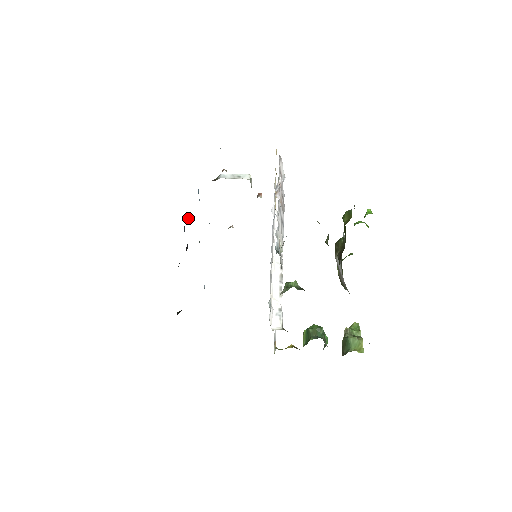
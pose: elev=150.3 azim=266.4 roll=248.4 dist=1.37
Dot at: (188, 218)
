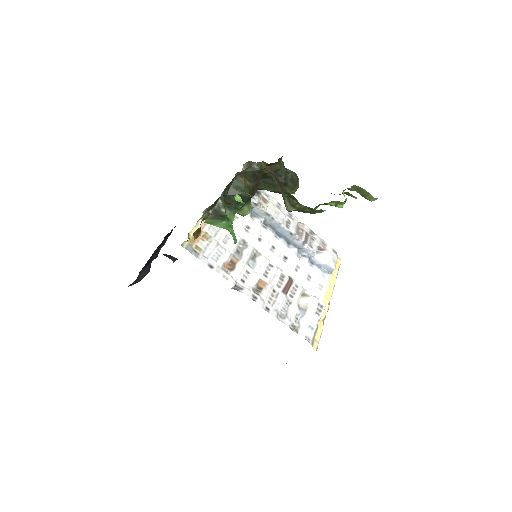
Dot at: occluded
